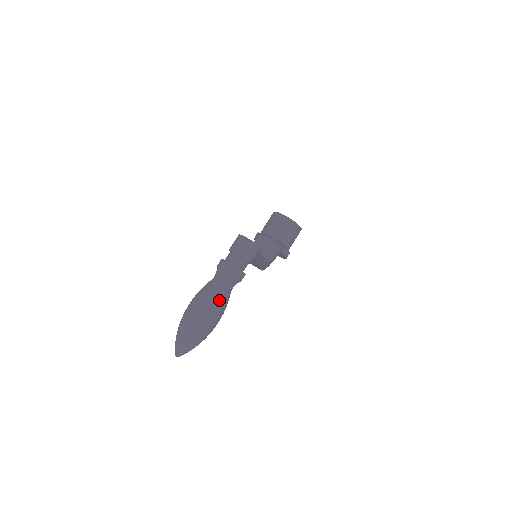
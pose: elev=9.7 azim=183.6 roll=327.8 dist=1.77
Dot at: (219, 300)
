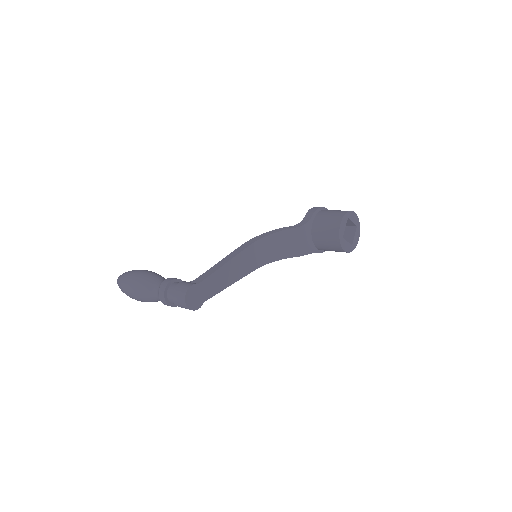
Dot at: (147, 300)
